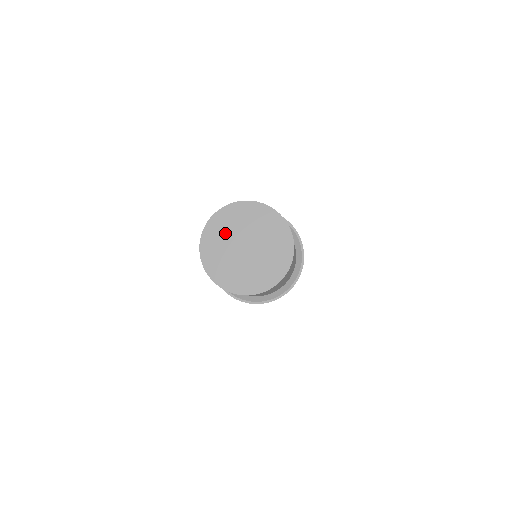
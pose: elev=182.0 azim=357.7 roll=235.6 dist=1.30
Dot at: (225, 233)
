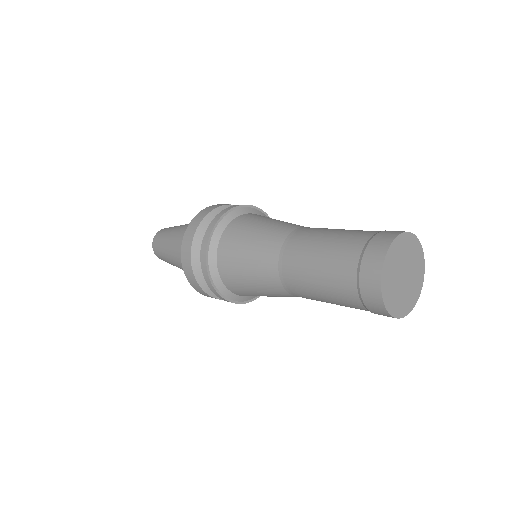
Dot at: (395, 264)
